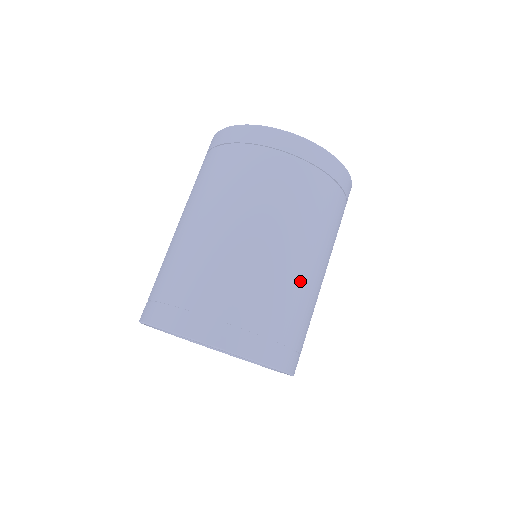
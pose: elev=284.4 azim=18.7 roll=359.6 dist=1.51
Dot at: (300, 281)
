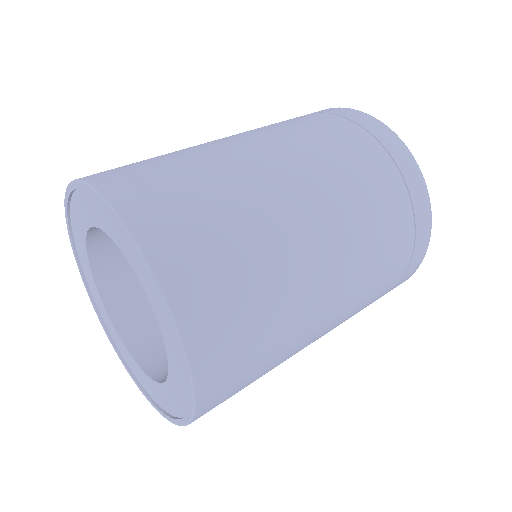
Dot at: (303, 339)
